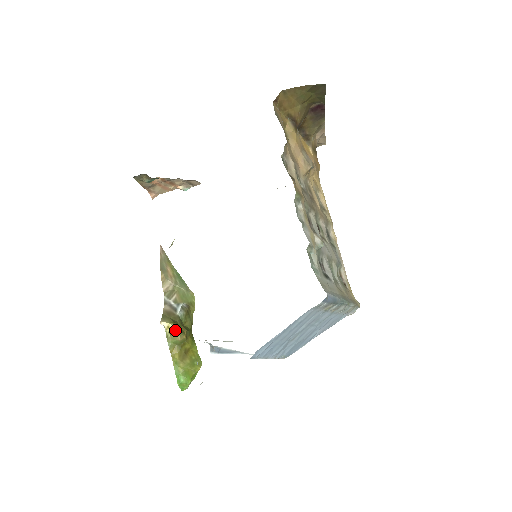
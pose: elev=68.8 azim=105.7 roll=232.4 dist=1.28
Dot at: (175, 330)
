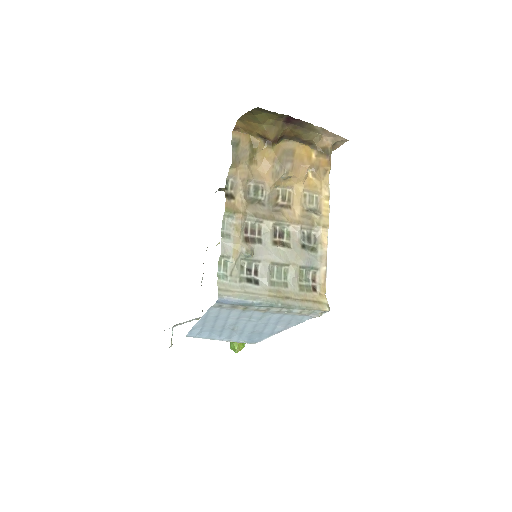
Dot at: occluded
